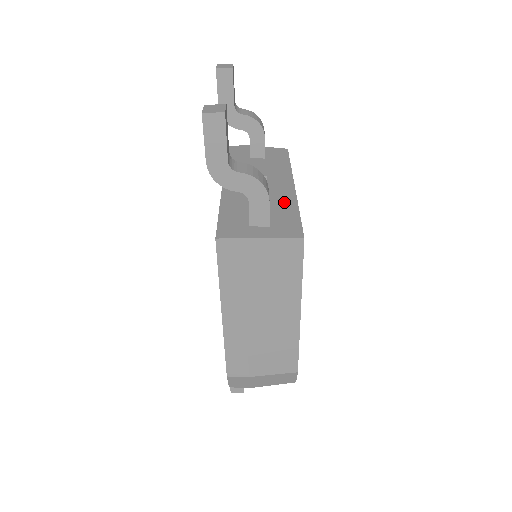
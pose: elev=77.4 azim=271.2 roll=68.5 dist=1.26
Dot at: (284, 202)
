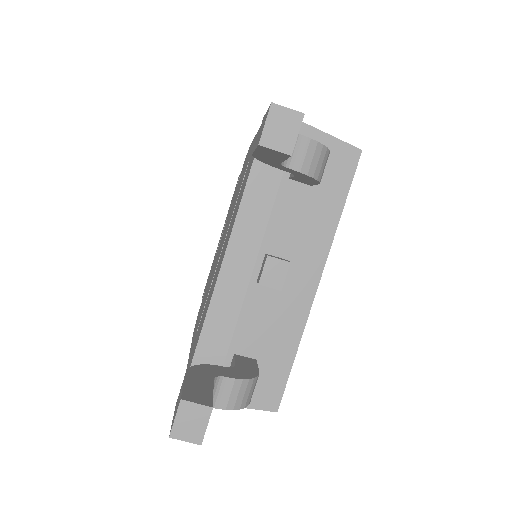
Dot at: (286, 331)
